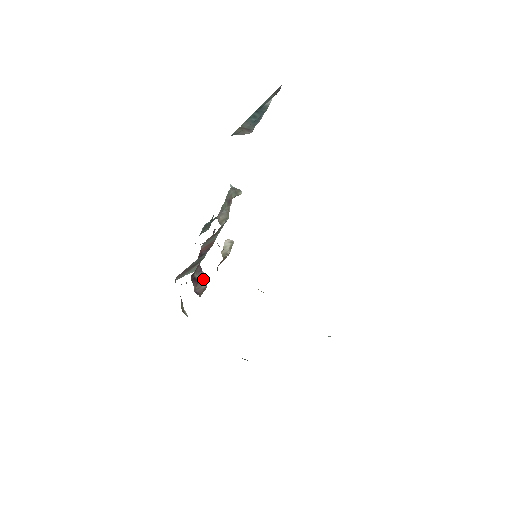
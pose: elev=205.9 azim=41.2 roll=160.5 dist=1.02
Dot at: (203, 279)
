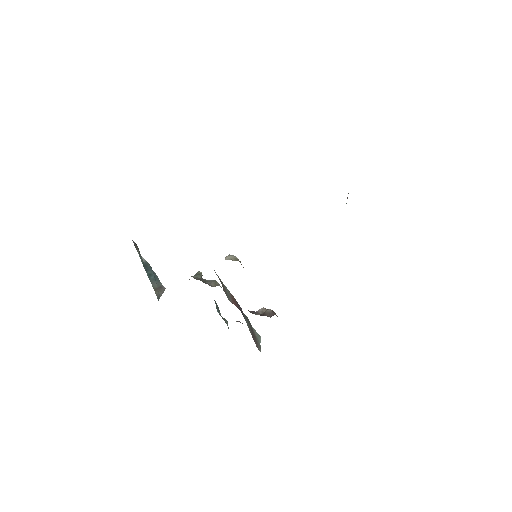
Dot at: (263, 311)
